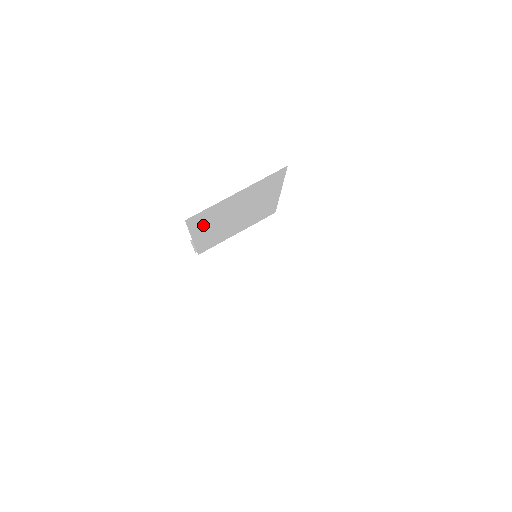
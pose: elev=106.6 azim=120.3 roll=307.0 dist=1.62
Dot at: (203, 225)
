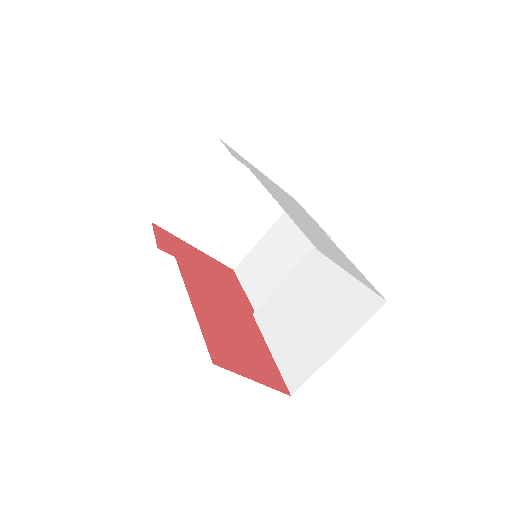
Dot at: occluded
